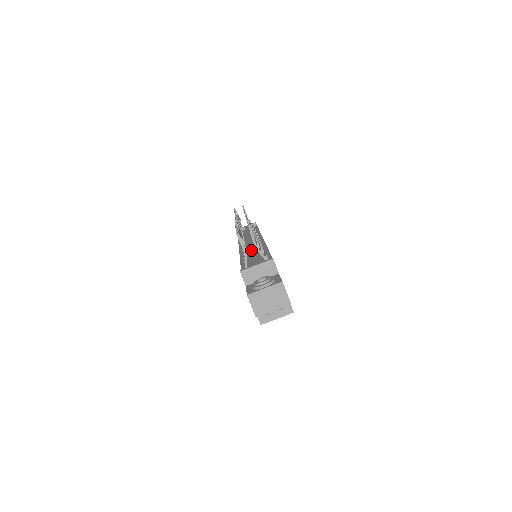
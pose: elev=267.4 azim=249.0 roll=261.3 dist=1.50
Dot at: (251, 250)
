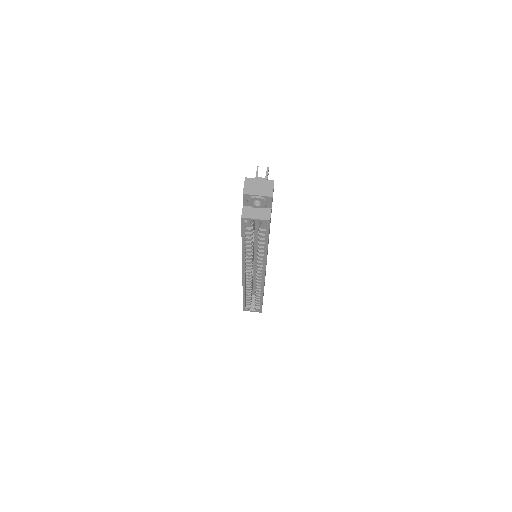
Dot at: occluded
